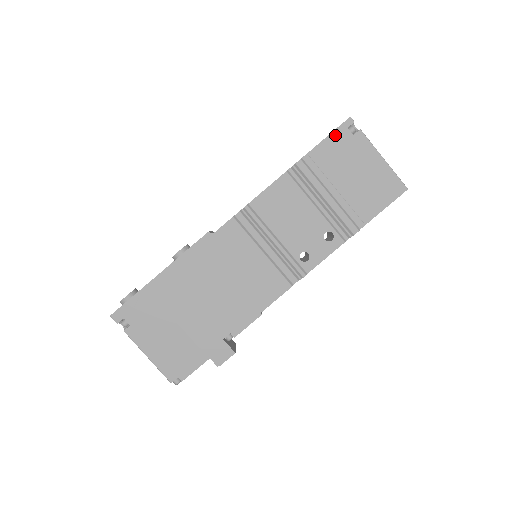
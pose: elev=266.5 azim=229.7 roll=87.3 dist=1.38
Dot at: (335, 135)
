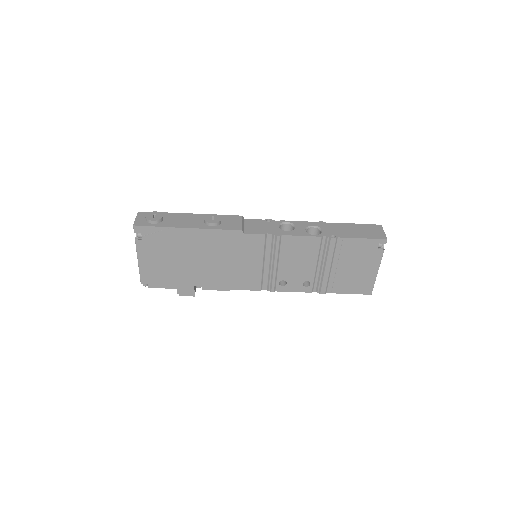
Dot at: (369, 241)
